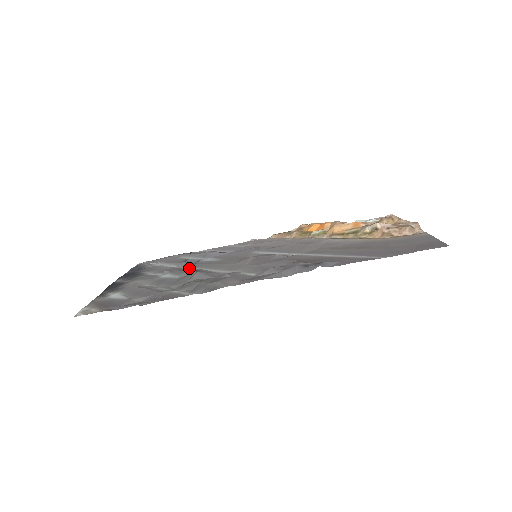
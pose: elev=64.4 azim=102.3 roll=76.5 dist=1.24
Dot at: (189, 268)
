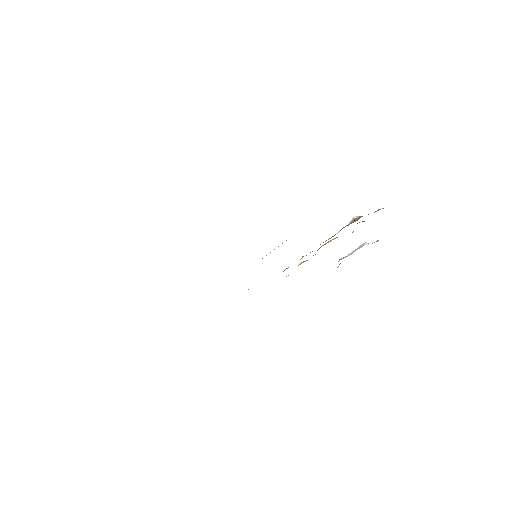
Dot at: occluded
